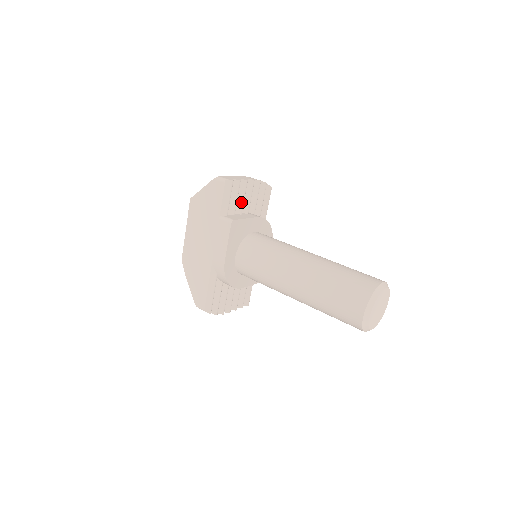
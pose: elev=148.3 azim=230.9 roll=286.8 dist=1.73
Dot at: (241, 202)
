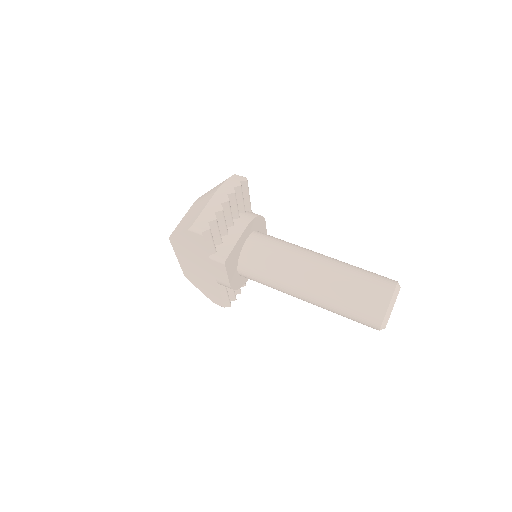
Dot at: (224, 227)
